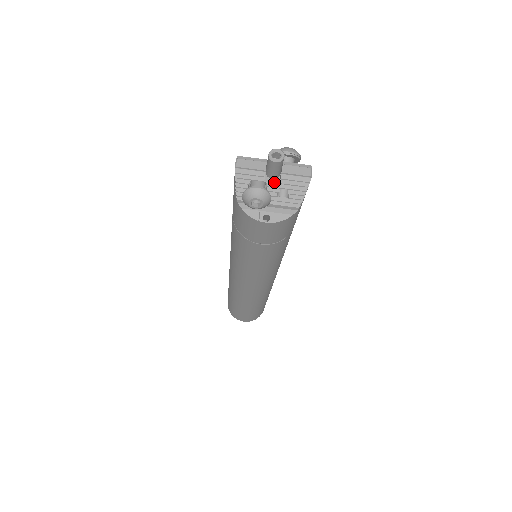
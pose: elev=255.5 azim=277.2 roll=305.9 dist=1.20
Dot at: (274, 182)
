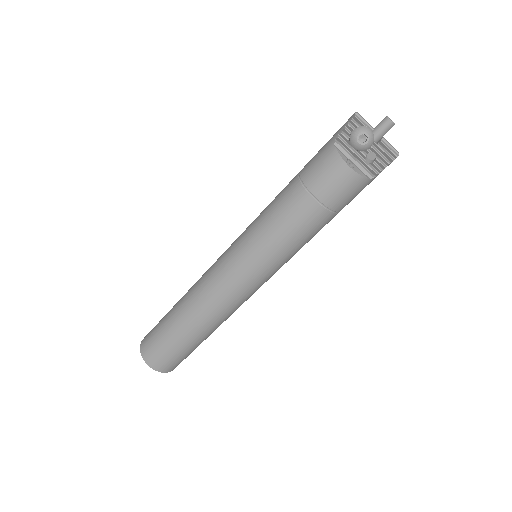
Dot at: (374, 141)
